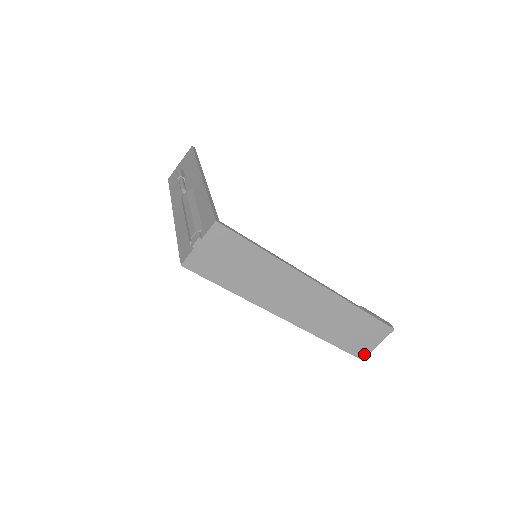
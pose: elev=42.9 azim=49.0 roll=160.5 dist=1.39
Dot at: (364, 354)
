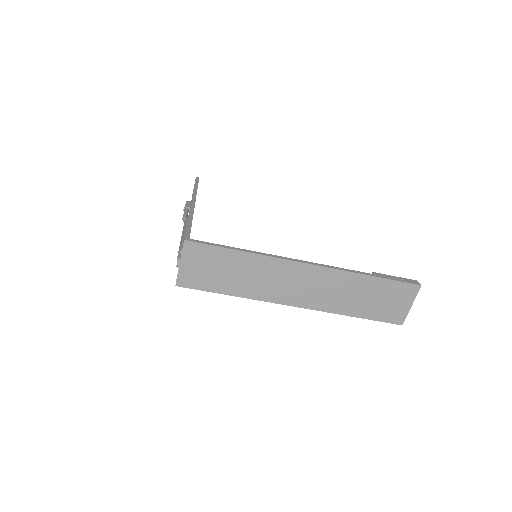
Dot at: (401, 319)
